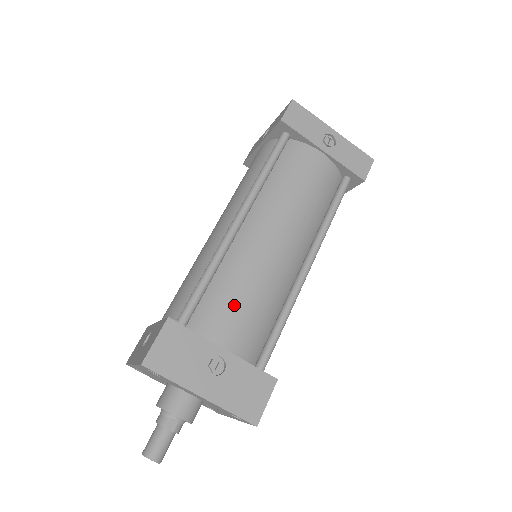
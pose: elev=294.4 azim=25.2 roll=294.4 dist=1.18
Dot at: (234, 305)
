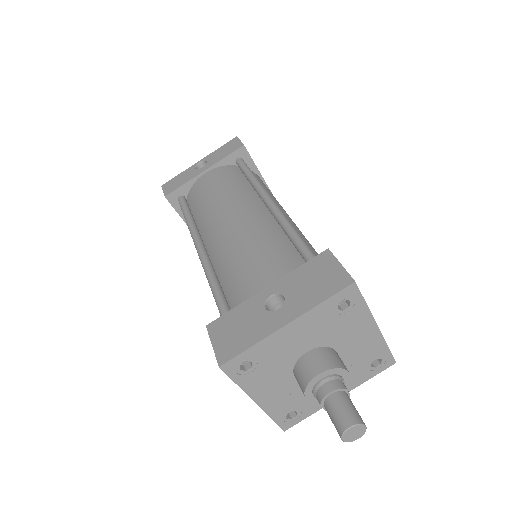
Dot at: occluded
